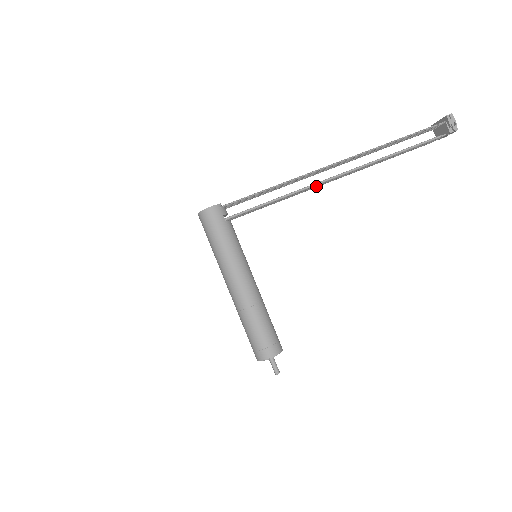
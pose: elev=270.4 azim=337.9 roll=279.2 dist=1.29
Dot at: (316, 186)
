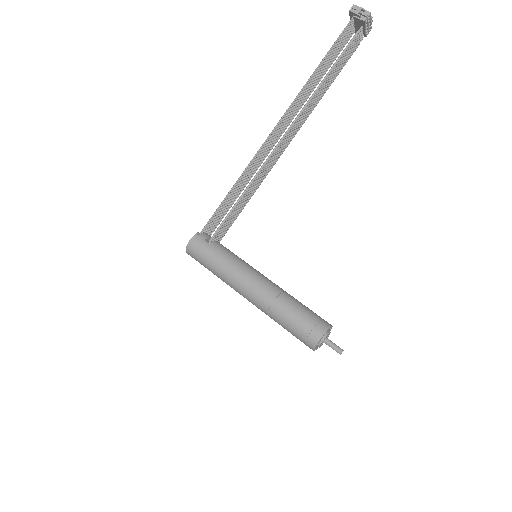
Dot at: (273, 160)
